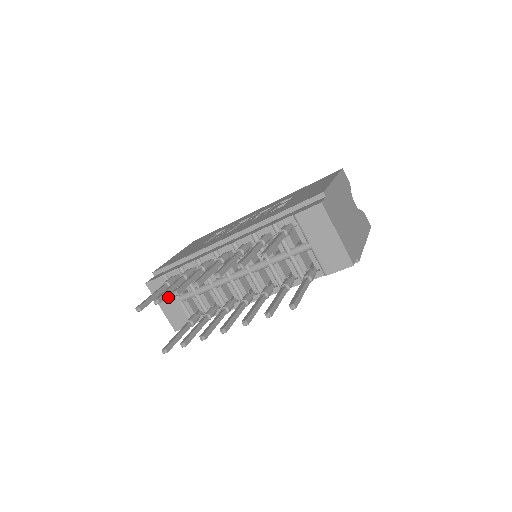
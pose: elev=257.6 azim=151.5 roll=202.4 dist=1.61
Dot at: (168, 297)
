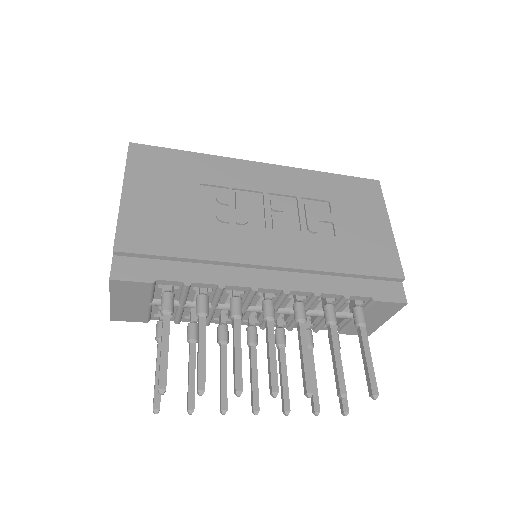
Dot at: (136, 298)
